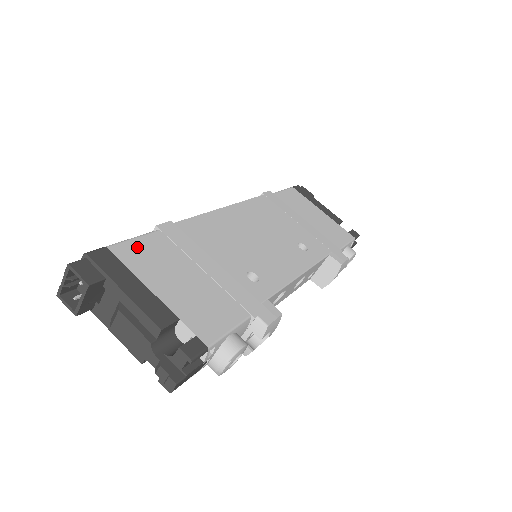
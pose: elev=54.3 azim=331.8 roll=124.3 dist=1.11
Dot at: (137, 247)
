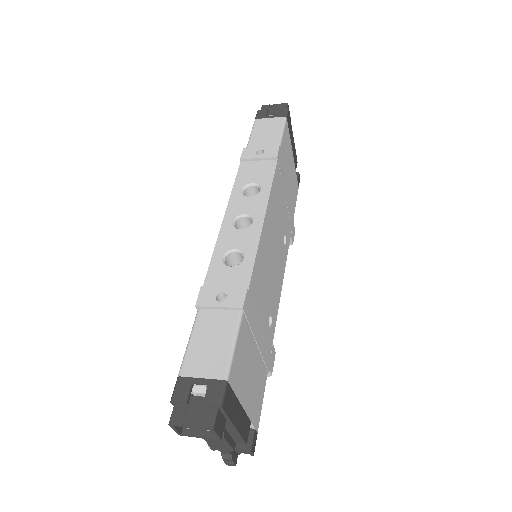
Dot at: (237, 358)
